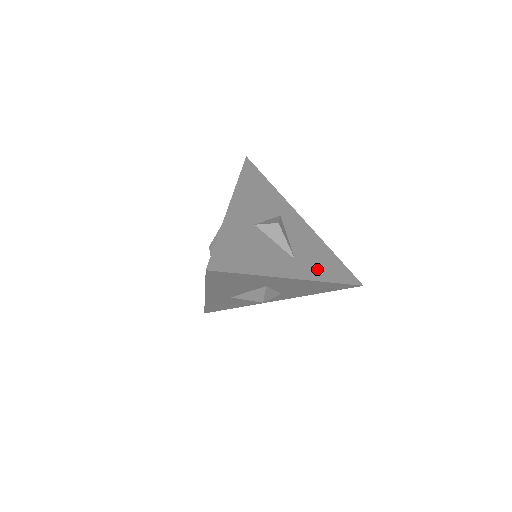
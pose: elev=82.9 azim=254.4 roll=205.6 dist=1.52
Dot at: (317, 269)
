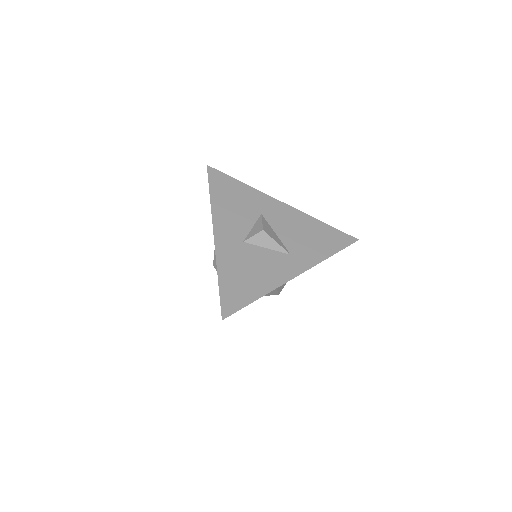
Dot at: (313, 251)
